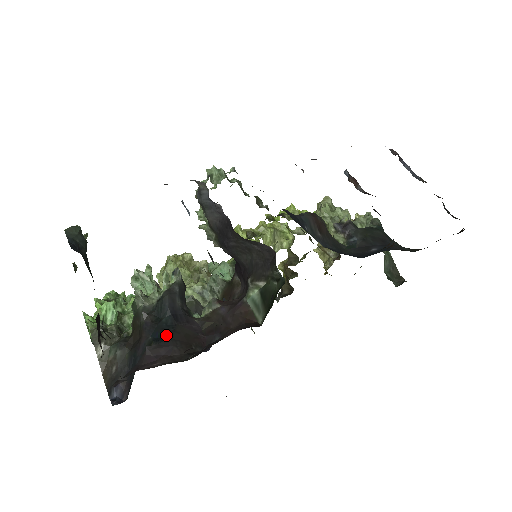
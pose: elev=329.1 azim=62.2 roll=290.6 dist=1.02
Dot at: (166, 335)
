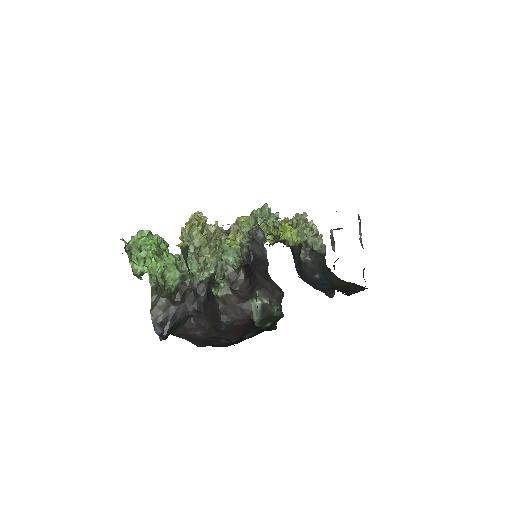
Dot at: (202, 310)
